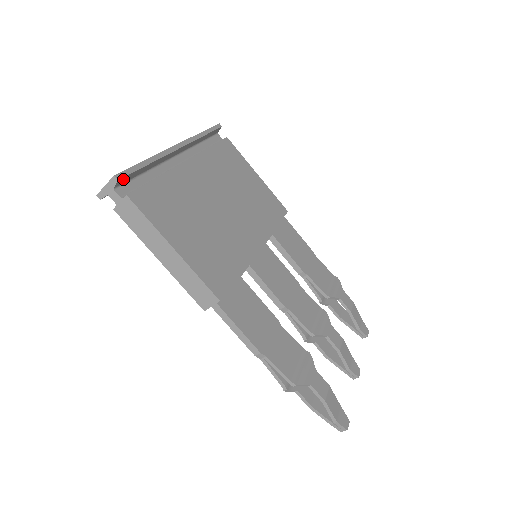
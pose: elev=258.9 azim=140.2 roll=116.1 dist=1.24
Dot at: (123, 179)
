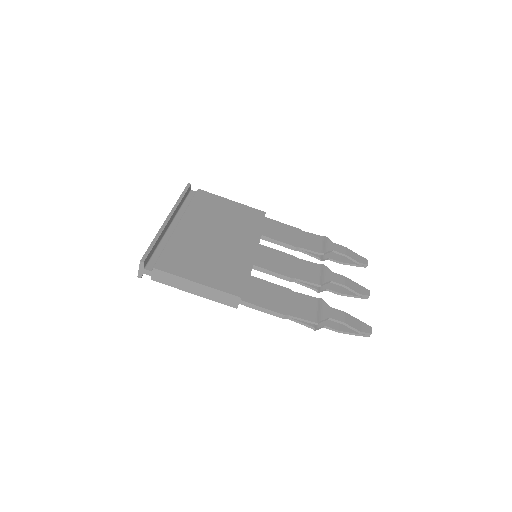
Dot at: (146, 260)
